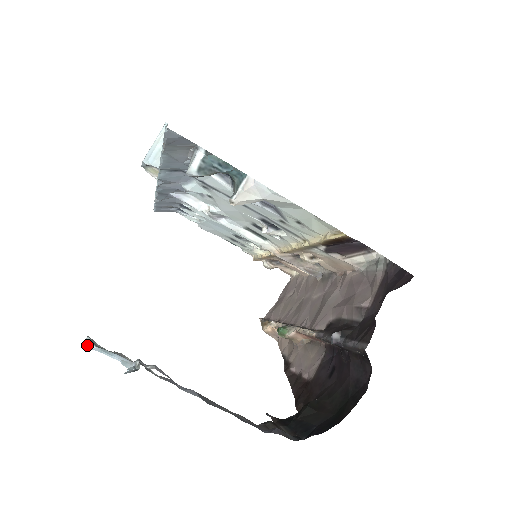
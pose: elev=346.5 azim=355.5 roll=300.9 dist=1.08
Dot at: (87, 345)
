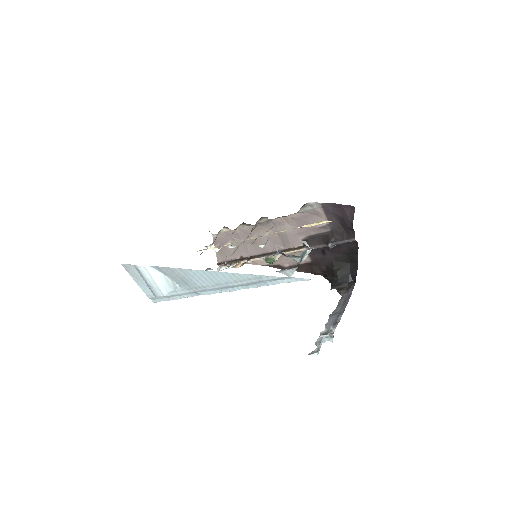
Dot at: occluded
